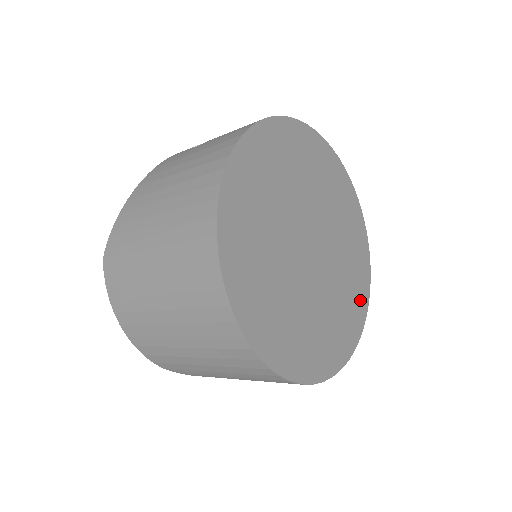
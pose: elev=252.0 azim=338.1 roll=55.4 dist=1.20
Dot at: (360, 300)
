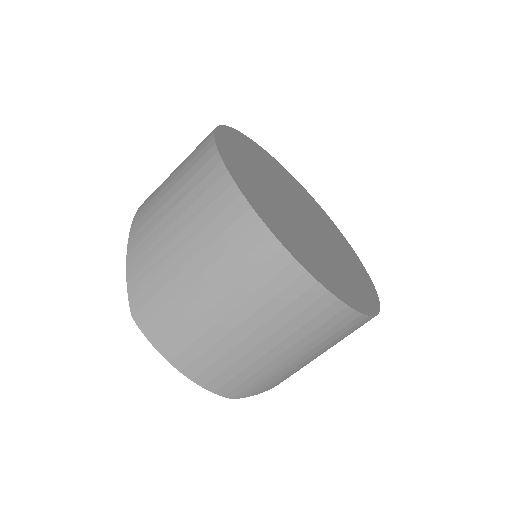
Dot at: (351, 253)
